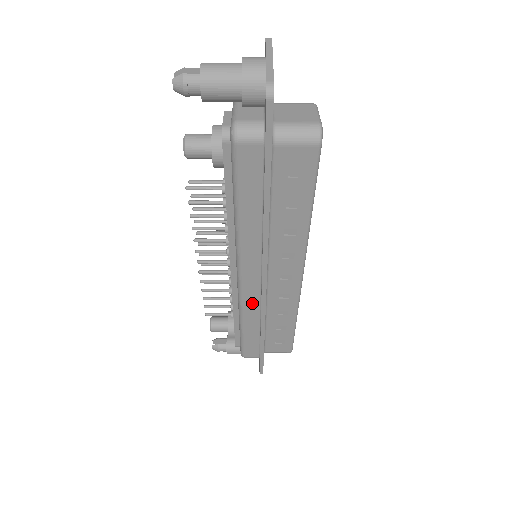
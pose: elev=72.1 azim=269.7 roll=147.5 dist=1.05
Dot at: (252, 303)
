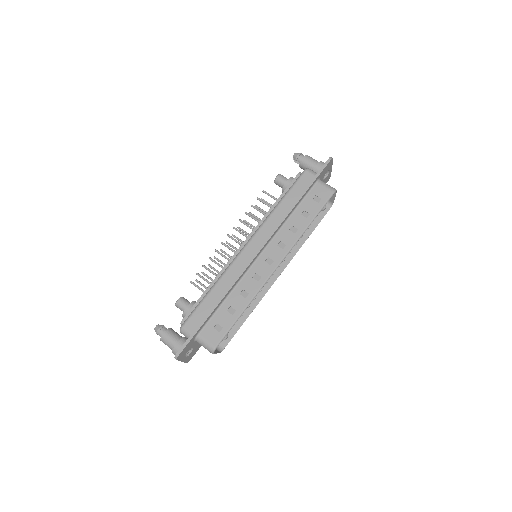
Dot at: (237, 268)
